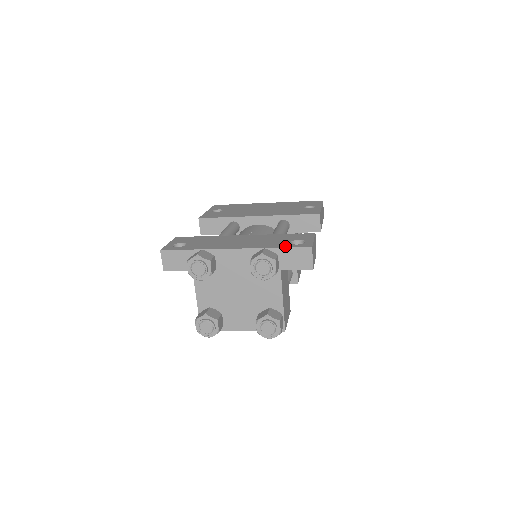
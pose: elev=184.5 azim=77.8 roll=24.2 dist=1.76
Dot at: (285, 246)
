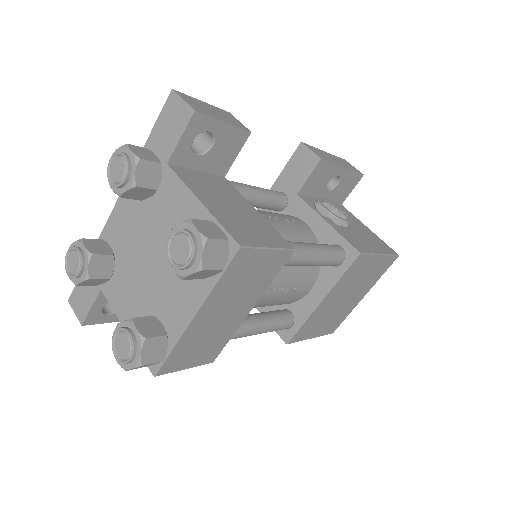
Dot at: (155, 133)
